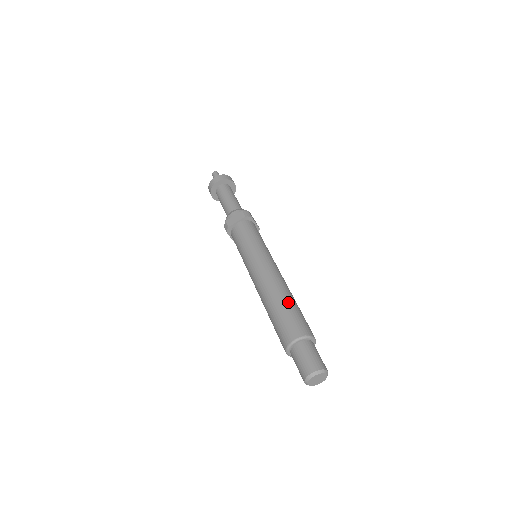
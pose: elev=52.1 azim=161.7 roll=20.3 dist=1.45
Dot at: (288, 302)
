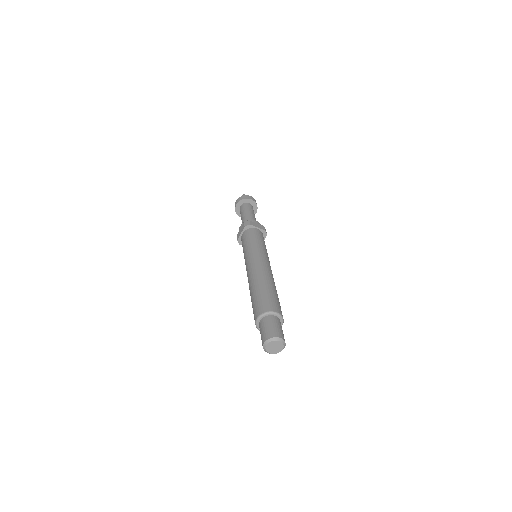
Dot at: occluded
